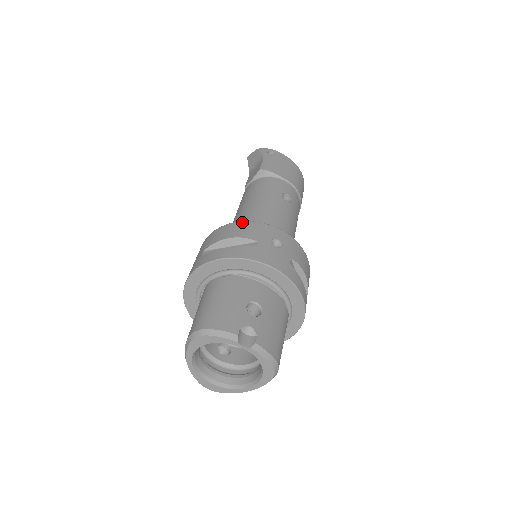
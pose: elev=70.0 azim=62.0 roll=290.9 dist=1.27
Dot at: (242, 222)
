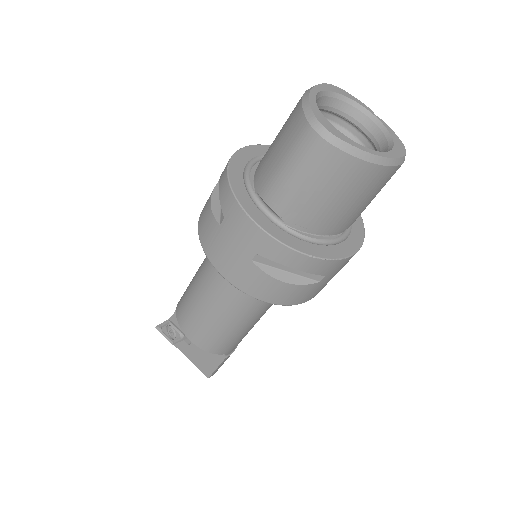
Dot at: occluded
